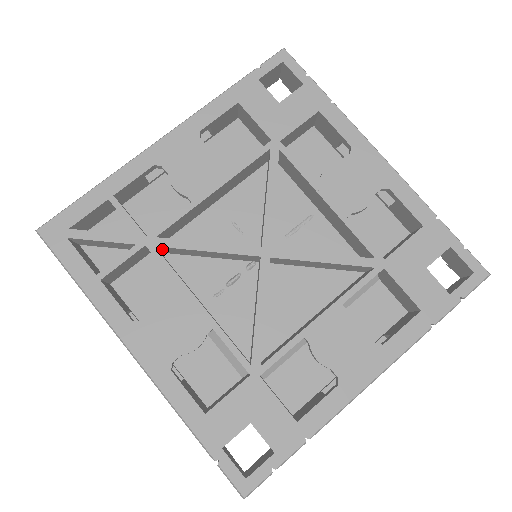
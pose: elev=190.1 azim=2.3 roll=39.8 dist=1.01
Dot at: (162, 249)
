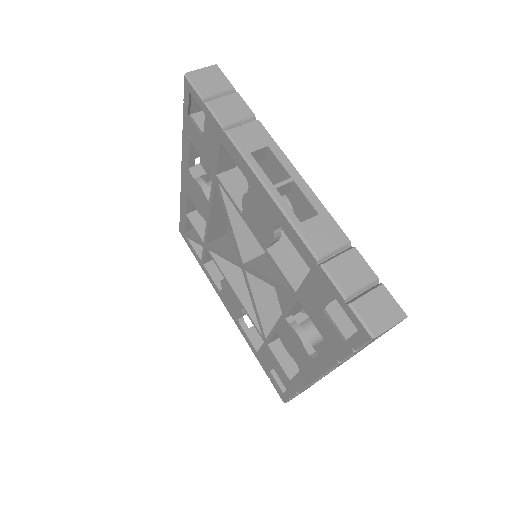
Dot at: occluded
